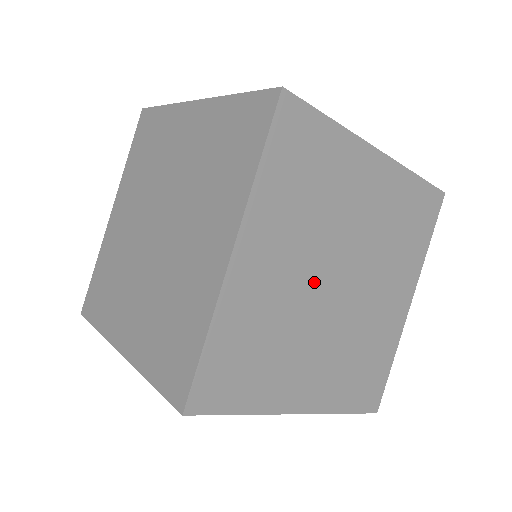
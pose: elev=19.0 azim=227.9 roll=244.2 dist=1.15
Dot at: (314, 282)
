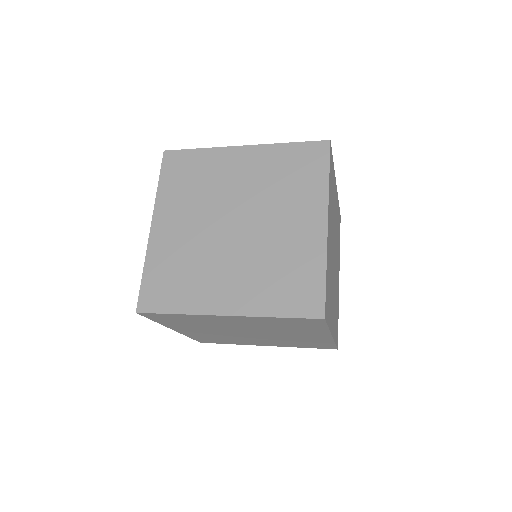
Dot at: occluded
